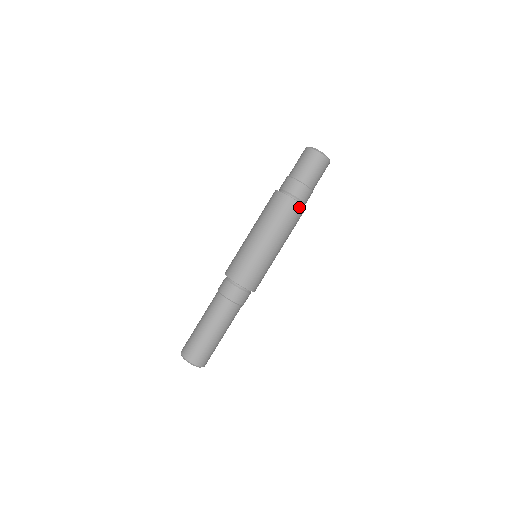
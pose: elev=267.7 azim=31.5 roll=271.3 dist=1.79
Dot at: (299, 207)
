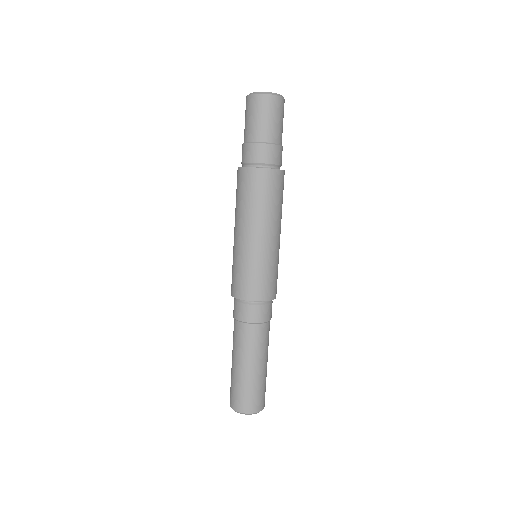
Dot at: (271, 173)
